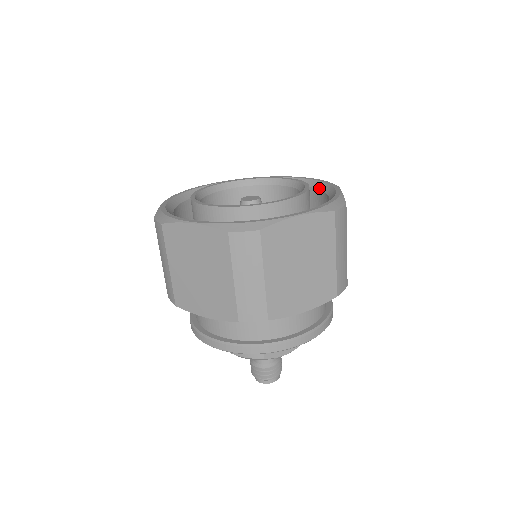
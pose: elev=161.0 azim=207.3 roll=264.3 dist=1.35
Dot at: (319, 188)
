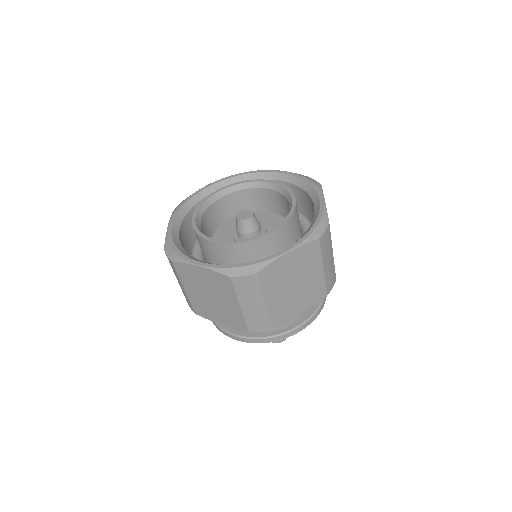
Dot at: (306, 190)
